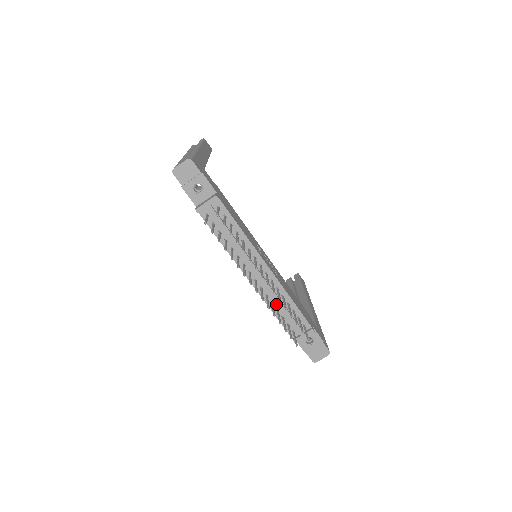
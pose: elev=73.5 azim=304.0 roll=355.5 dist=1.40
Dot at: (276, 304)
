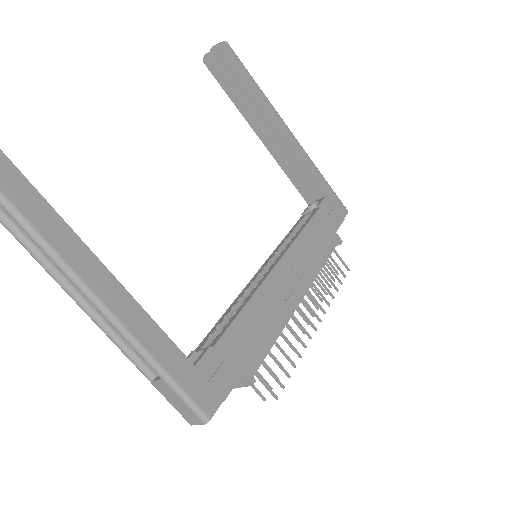
Dot at: occluded
